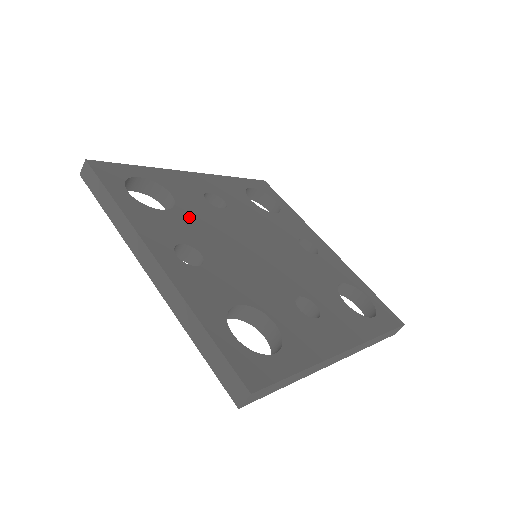
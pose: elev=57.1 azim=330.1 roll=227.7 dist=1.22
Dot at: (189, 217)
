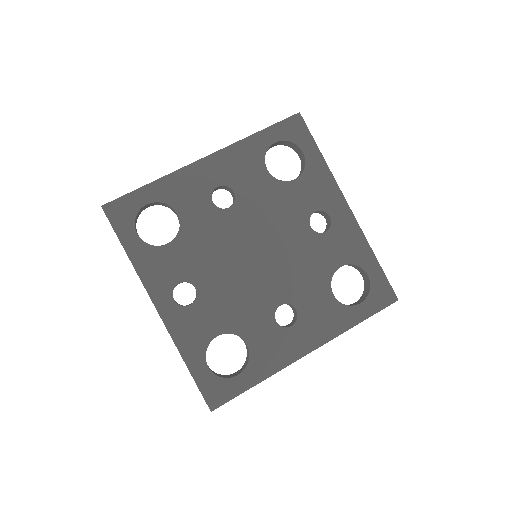
Dot at: (191, 241)
